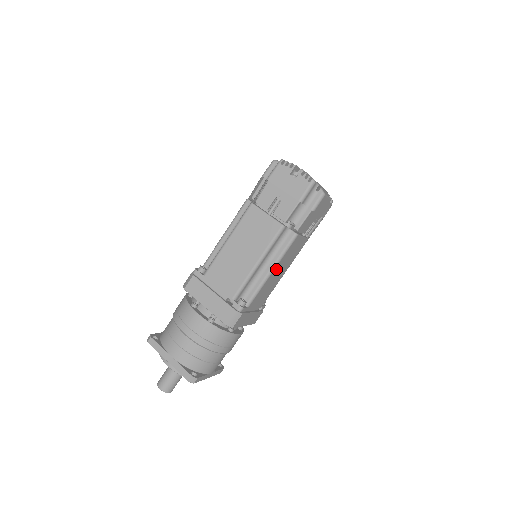
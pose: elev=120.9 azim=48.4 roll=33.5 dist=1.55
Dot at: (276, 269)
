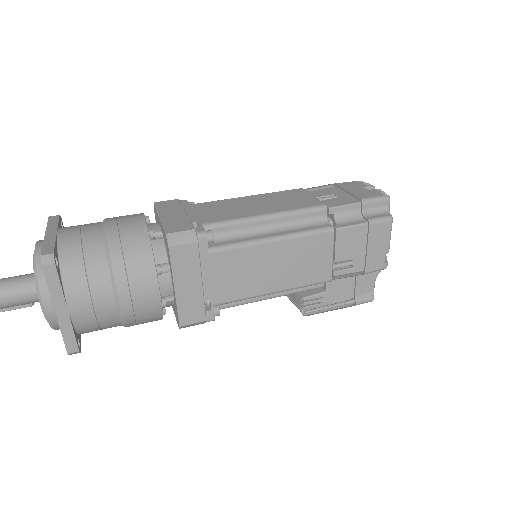
Dot at: (278, 248)
